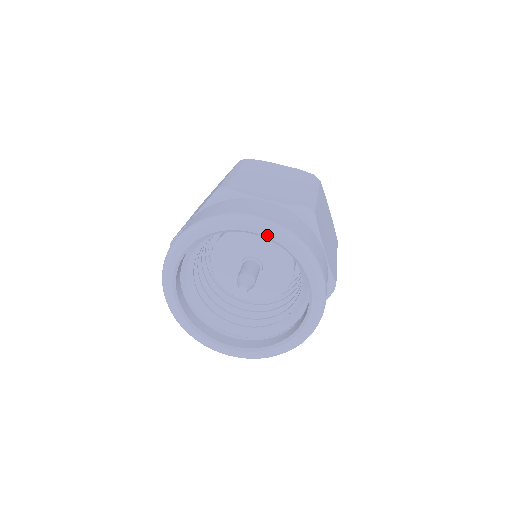
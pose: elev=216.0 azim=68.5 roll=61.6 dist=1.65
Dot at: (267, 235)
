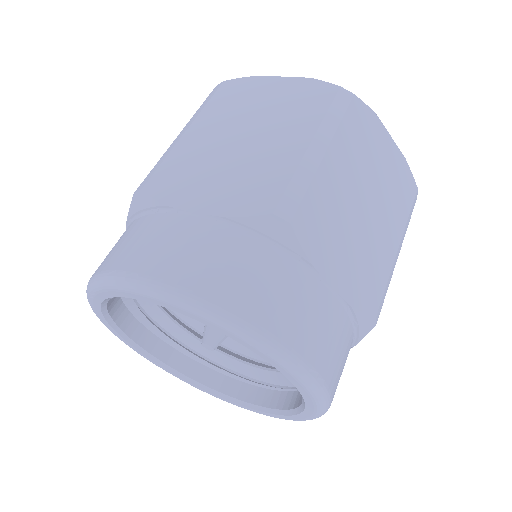
Dot at: (175, 310)
